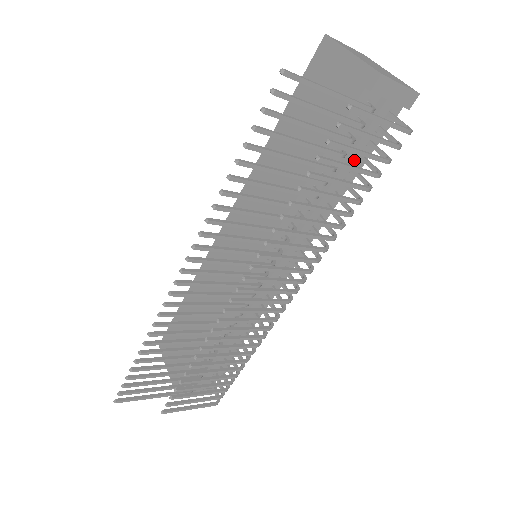
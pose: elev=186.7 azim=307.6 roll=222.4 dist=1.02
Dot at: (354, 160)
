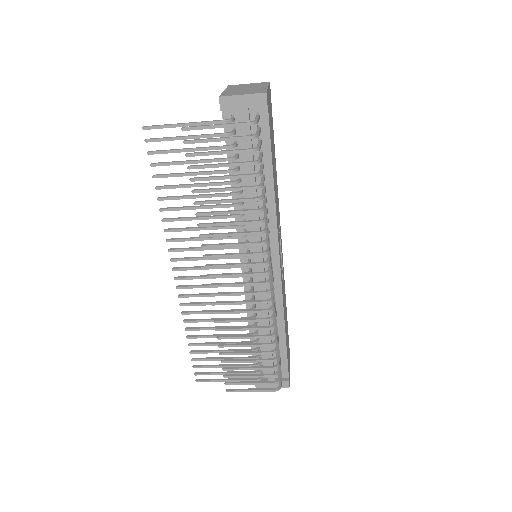
Dot at: (252, 159)
